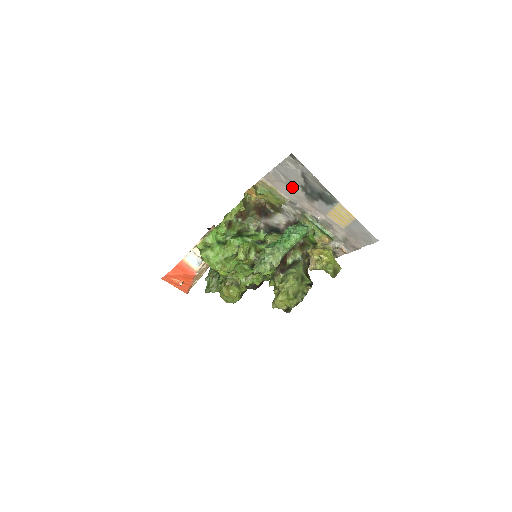
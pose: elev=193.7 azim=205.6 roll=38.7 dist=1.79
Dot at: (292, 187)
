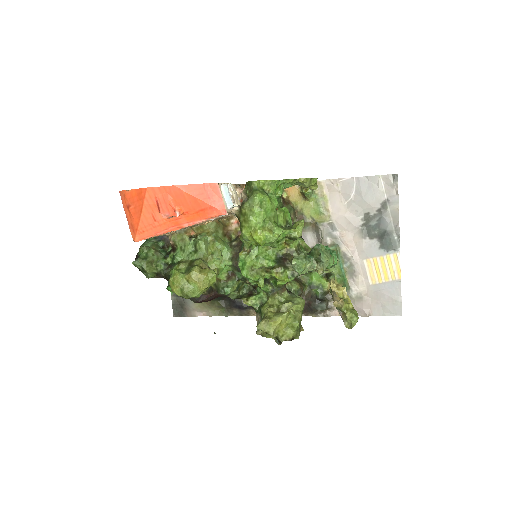
Dot at: (354, 209)
